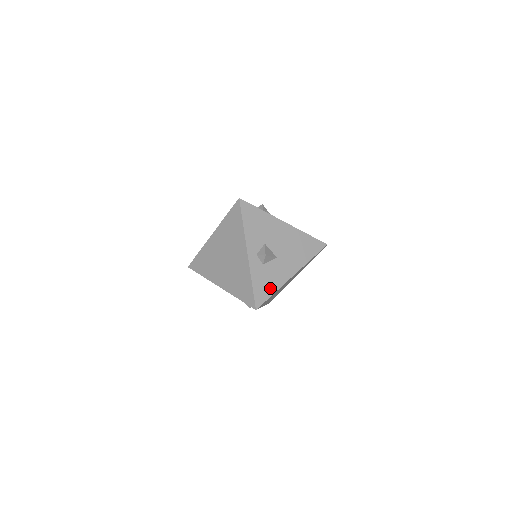
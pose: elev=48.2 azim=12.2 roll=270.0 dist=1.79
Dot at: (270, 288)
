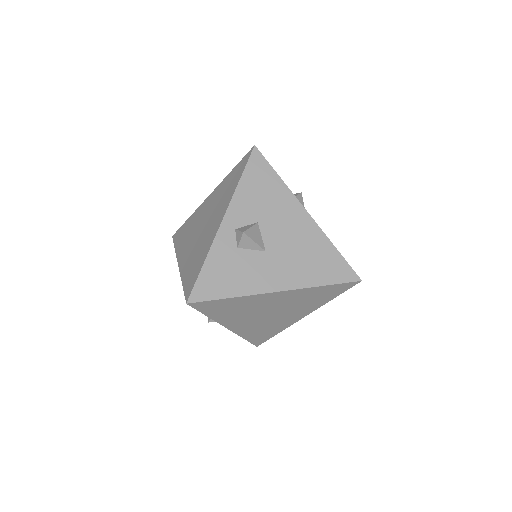
Dot at: (229, 286)
